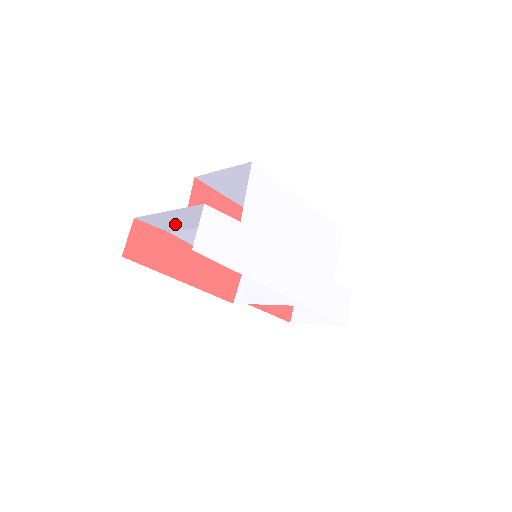
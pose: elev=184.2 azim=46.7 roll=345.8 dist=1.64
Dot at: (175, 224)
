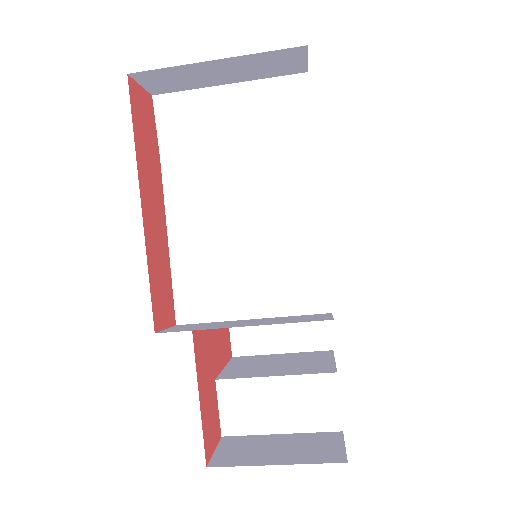
Dot at: (200, 130)
